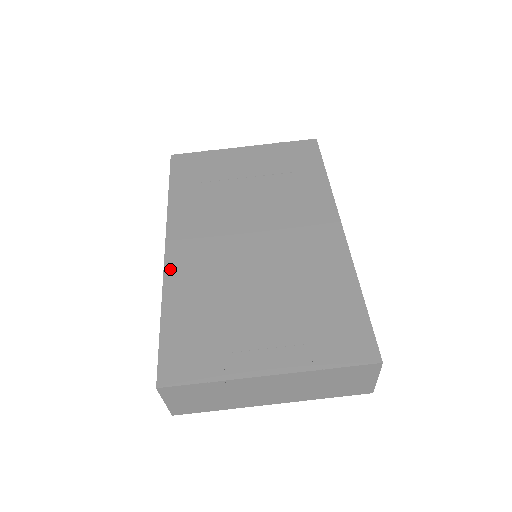
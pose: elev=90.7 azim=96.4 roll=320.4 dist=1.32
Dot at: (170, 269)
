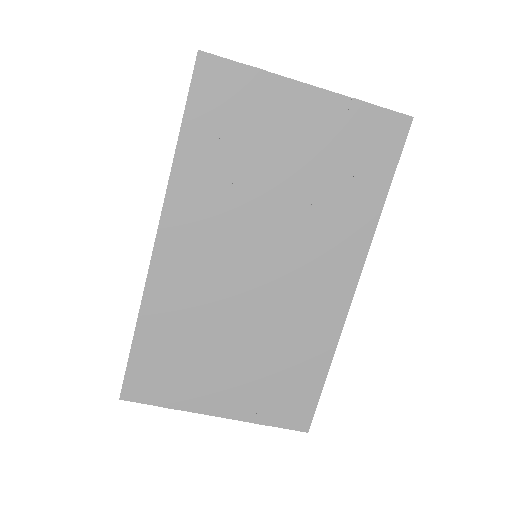
Dot at: (155, 276)
